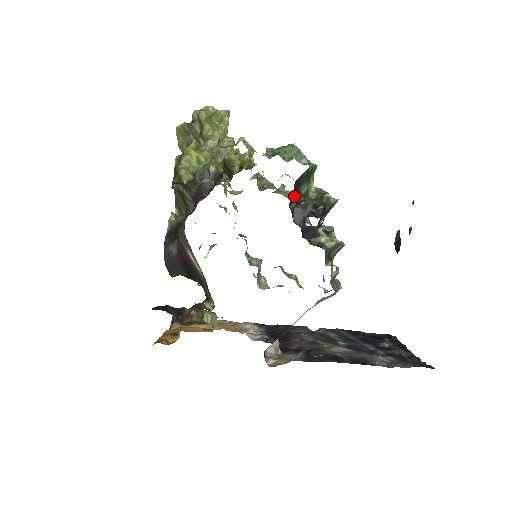
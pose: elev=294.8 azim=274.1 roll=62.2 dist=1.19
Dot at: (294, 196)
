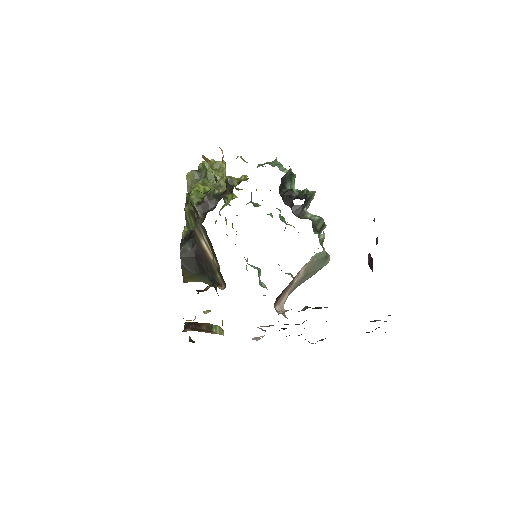
Dot at: (282, 188)
